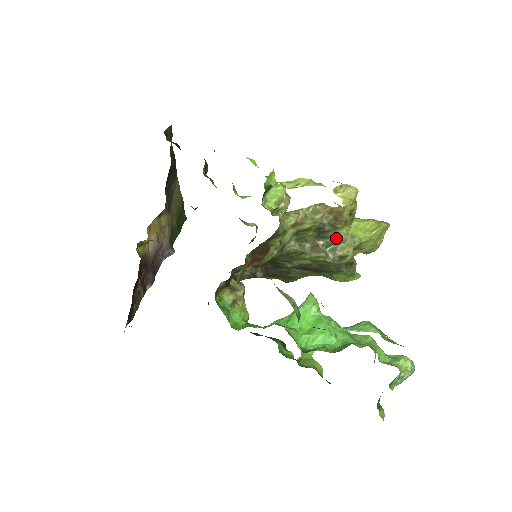
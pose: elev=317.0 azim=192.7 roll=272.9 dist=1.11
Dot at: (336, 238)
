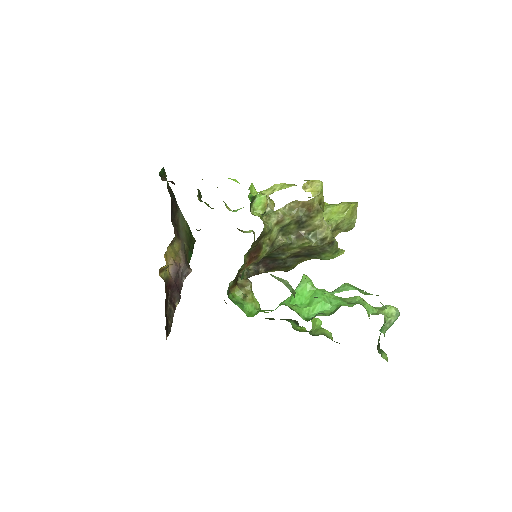
Dot at: (314, 225)
